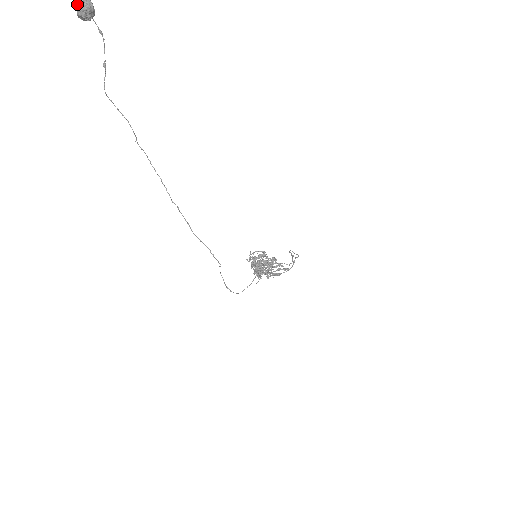
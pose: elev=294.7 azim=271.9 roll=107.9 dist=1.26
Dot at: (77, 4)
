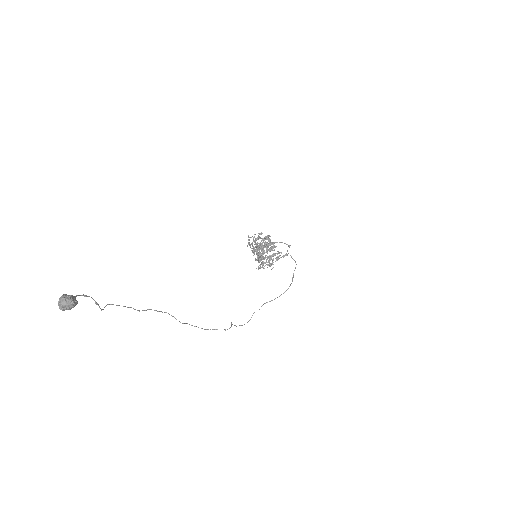
Dot at: (60, 308)
